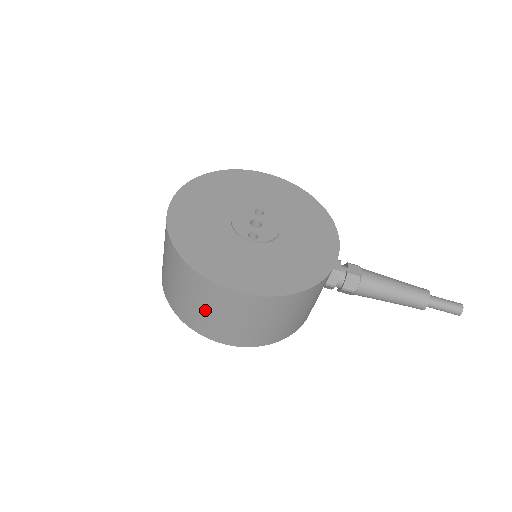
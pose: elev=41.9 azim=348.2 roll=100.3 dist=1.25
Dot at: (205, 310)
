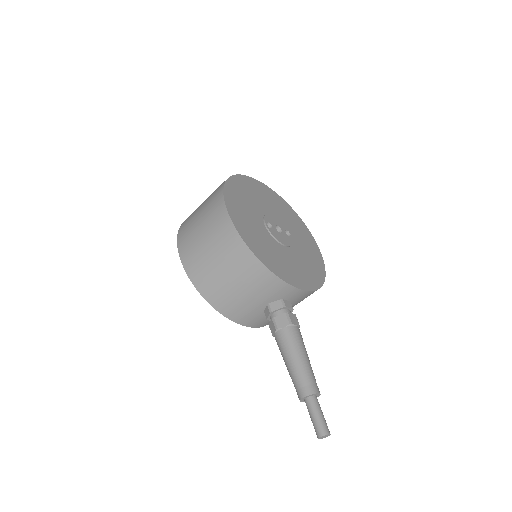
Dot at: (199, 217)
